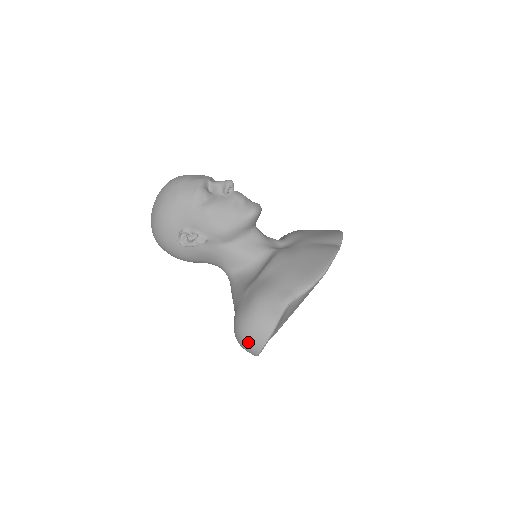
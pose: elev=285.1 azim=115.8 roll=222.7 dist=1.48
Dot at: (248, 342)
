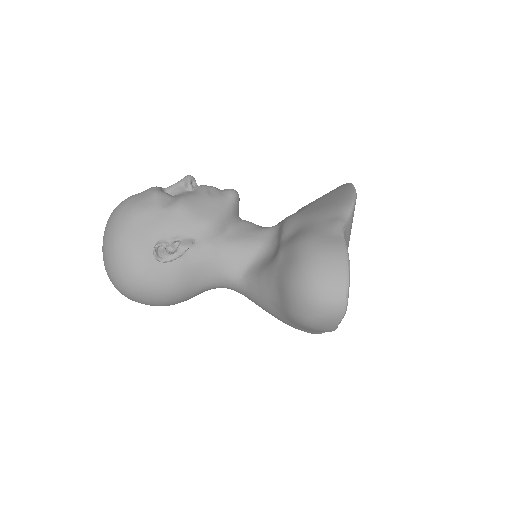
Dot at: (325, 294)
